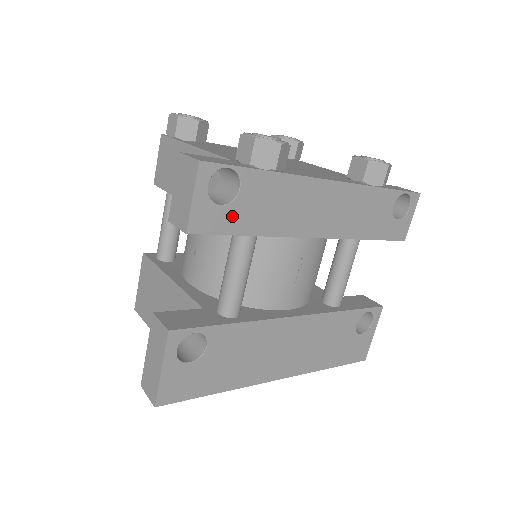
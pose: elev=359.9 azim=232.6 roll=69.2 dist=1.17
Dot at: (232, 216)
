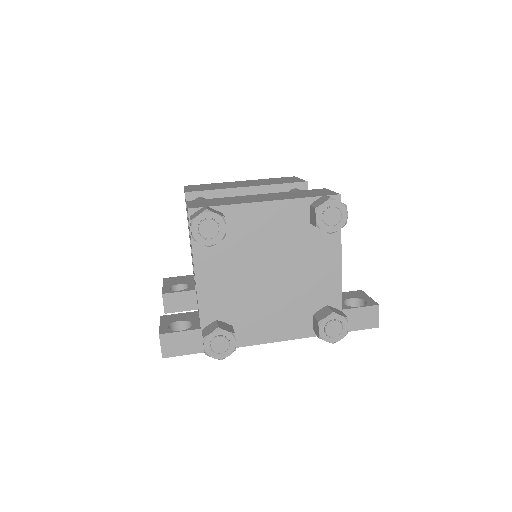
Dot at: occluded
